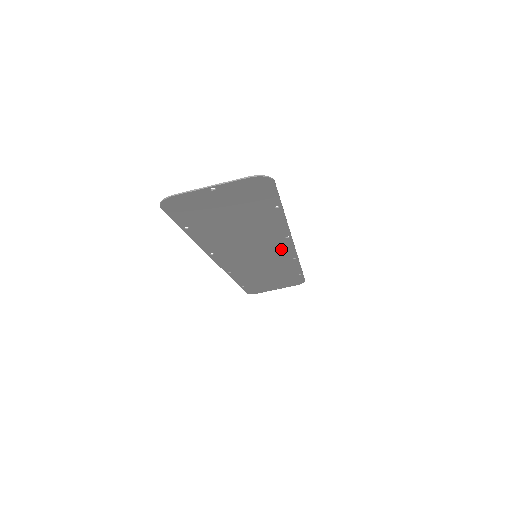
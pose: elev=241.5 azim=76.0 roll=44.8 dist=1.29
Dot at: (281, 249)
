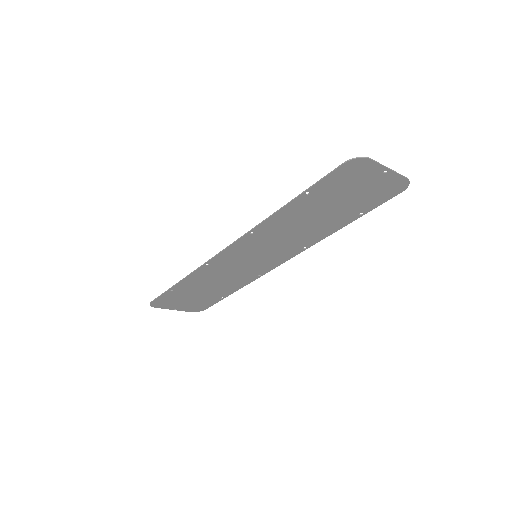
Dot at: (277, 259)
